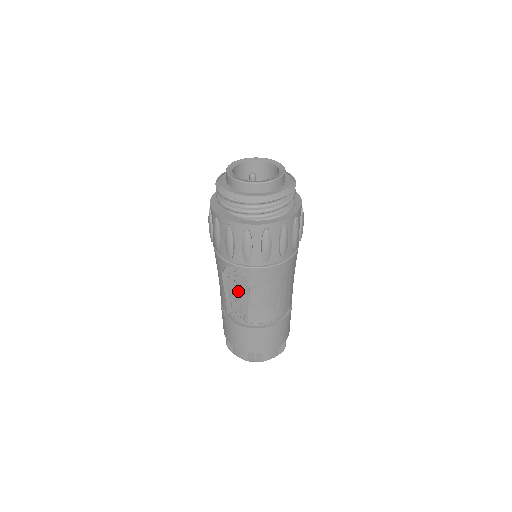
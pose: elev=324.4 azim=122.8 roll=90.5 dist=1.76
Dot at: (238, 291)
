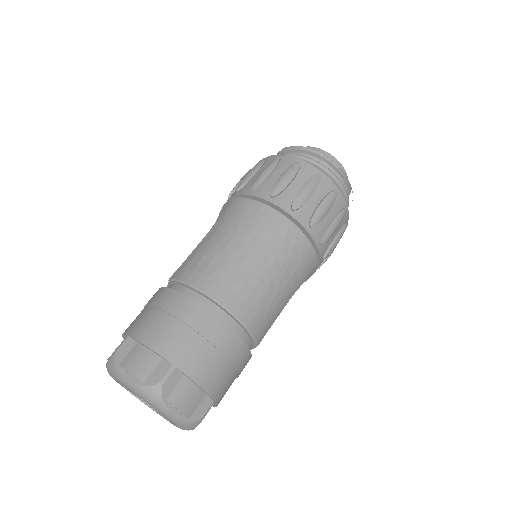
Dot at: occluded
